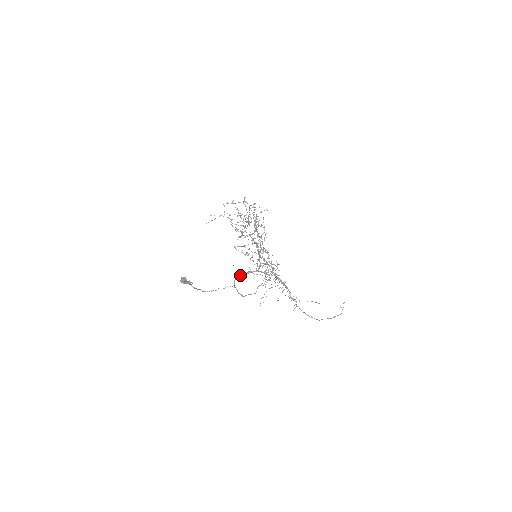
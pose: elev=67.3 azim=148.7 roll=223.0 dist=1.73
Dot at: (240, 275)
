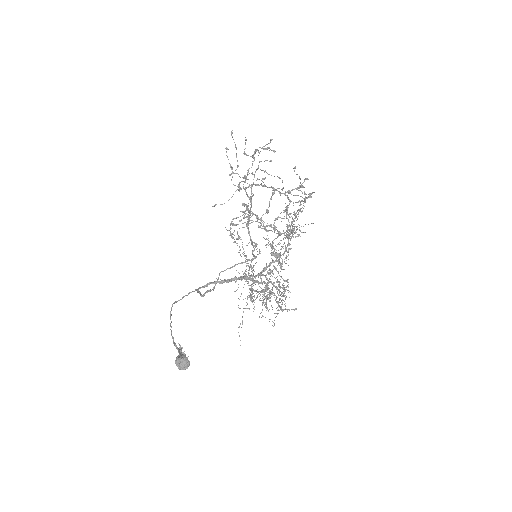
Dot at: occluded
